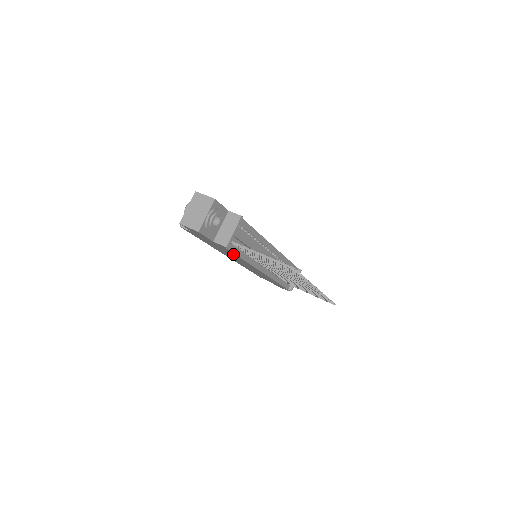
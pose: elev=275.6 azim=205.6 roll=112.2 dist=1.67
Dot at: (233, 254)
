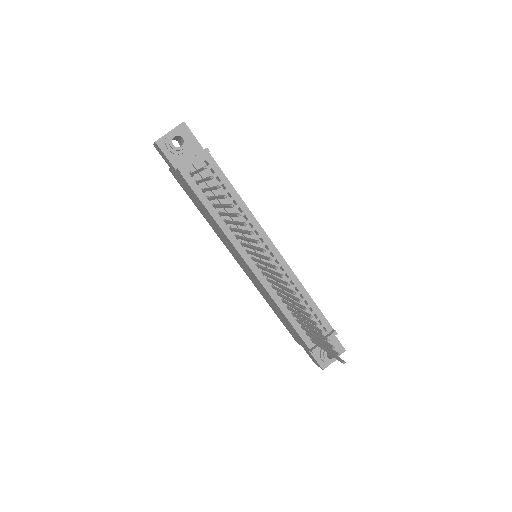
Dot at: (203, 206)
